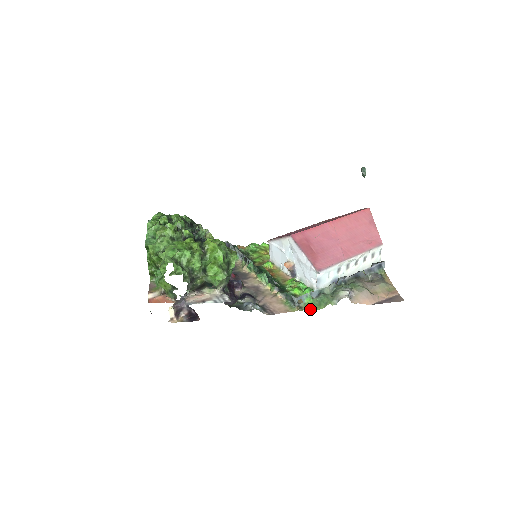
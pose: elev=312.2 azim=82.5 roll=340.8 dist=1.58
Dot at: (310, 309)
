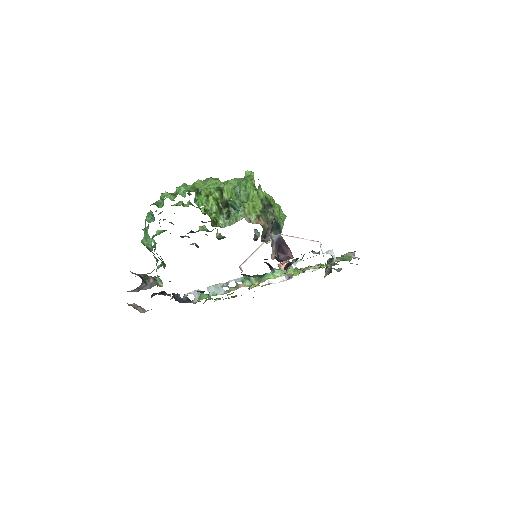
Dot at: occluded
